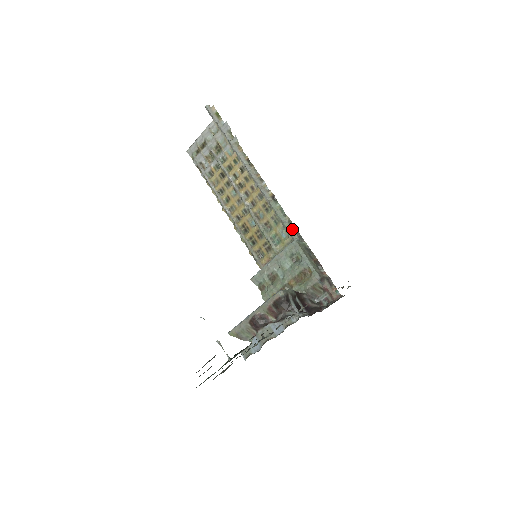
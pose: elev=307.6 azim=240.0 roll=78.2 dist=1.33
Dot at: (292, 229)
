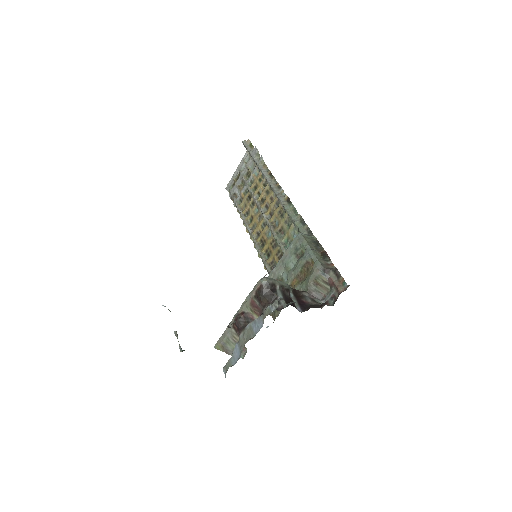
Dot at: (302, 226)
